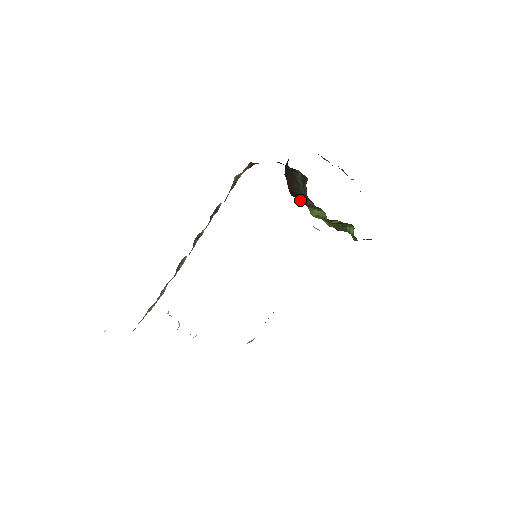
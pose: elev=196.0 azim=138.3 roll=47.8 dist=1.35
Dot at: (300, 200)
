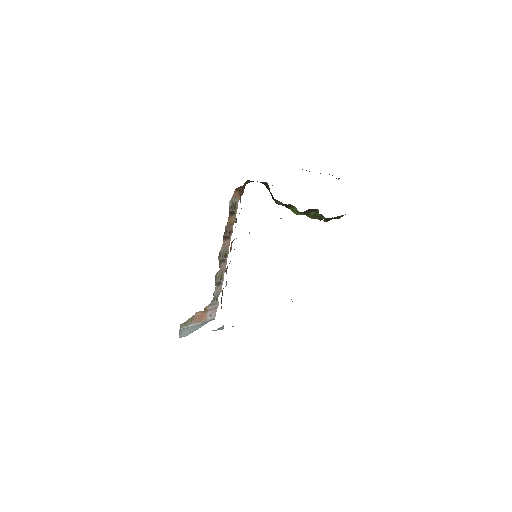
Dot at: occluded
